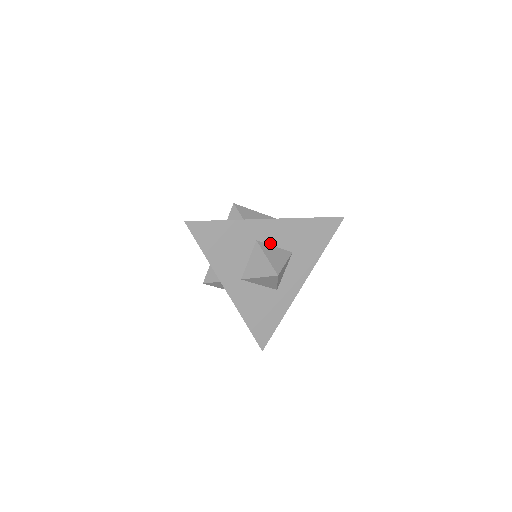
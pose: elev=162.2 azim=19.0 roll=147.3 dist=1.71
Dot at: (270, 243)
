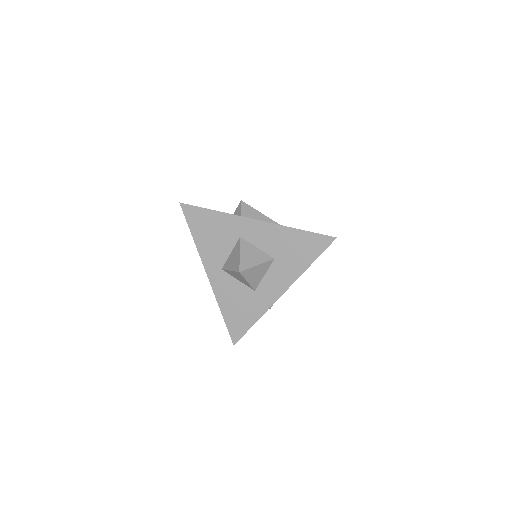
Dot at: (253, 243)
